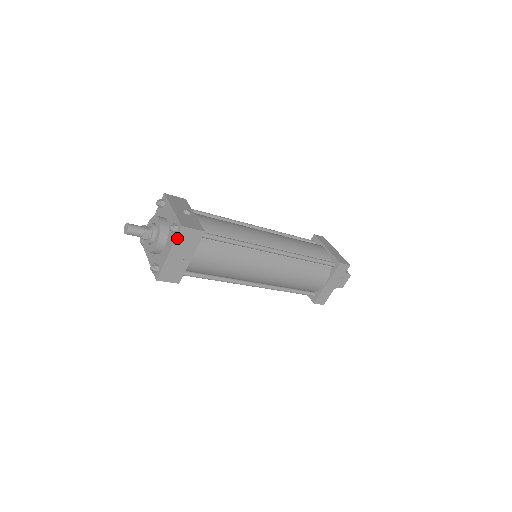
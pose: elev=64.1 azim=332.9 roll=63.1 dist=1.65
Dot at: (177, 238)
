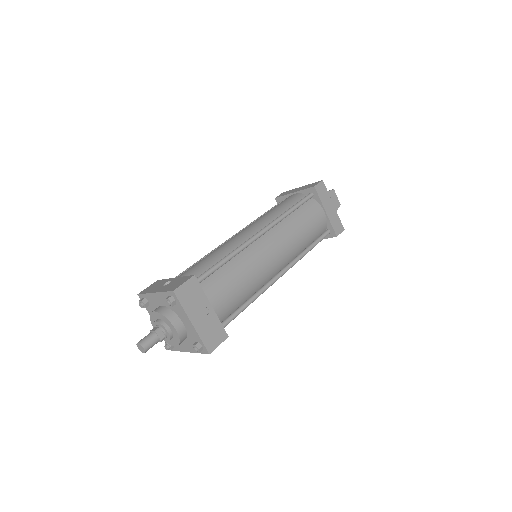
Dot at: (181, 304)
